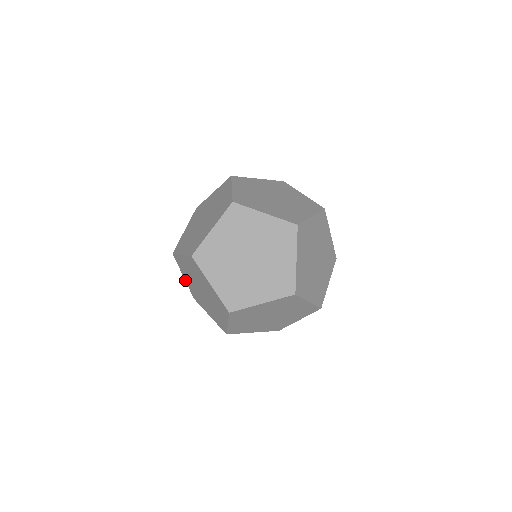
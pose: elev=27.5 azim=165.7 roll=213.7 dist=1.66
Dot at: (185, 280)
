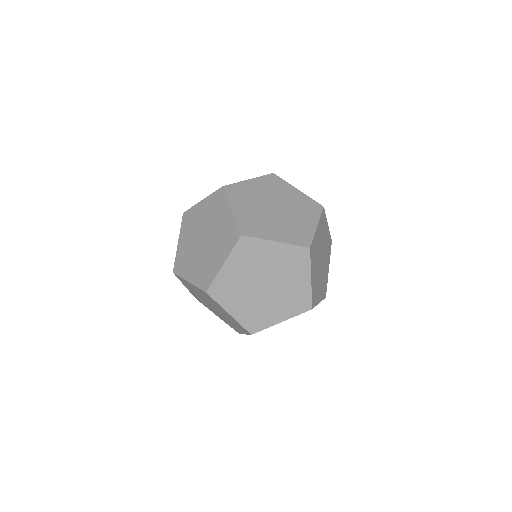
Dot at: occluded
